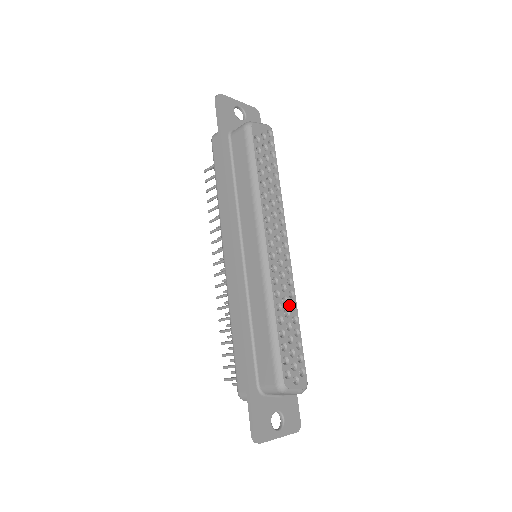
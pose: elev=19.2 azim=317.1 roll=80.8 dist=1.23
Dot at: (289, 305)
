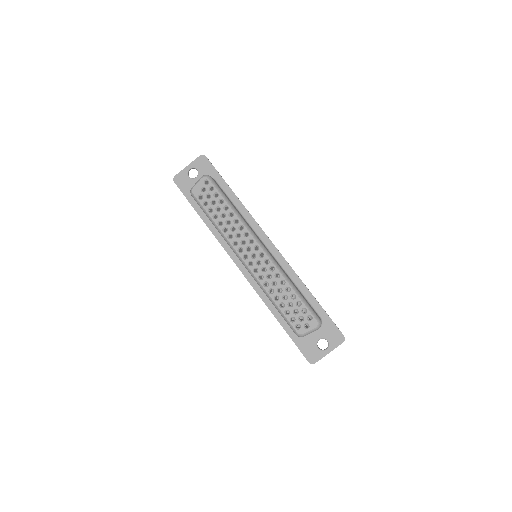
Dot at: (279, 284)
